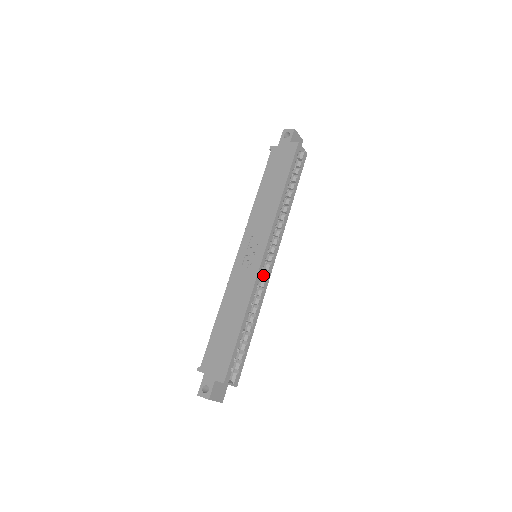
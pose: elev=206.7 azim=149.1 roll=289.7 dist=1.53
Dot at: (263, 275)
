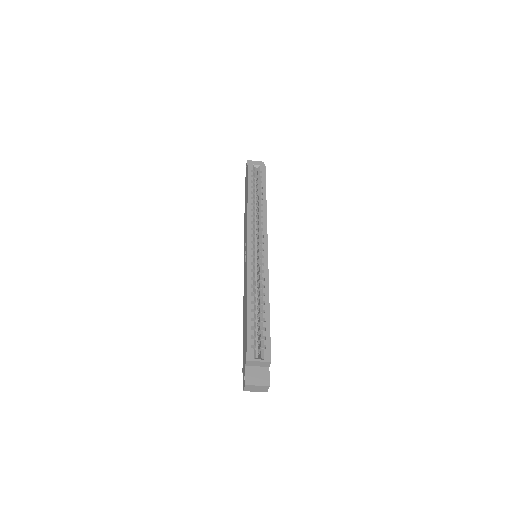
Dot at: (259, 262)
